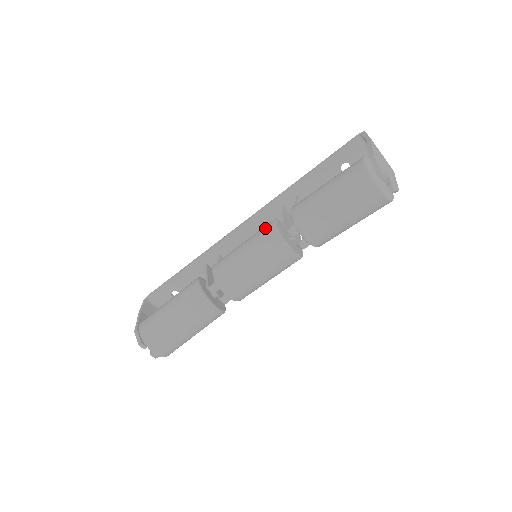
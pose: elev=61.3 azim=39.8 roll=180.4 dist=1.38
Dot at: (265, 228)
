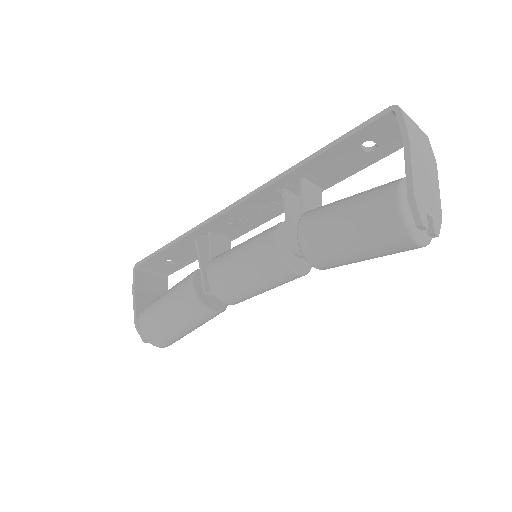
Dot at: (265, 245)
